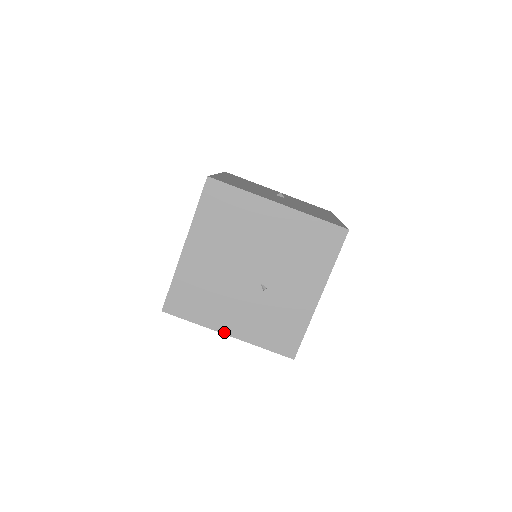
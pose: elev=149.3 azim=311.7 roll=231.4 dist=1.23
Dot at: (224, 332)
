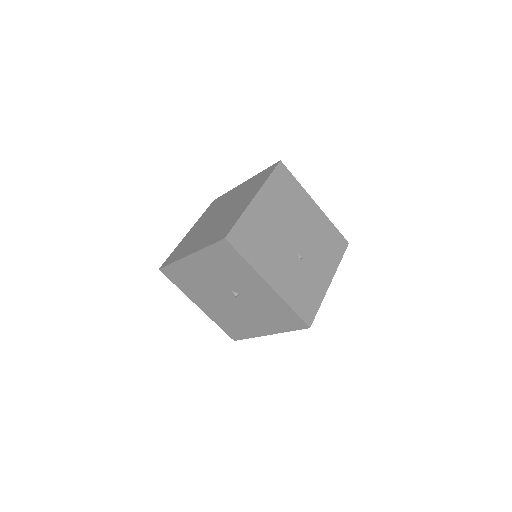
Dot at: (267, 281)
